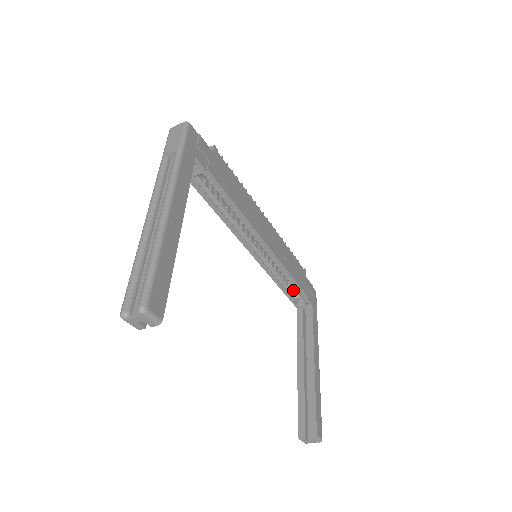
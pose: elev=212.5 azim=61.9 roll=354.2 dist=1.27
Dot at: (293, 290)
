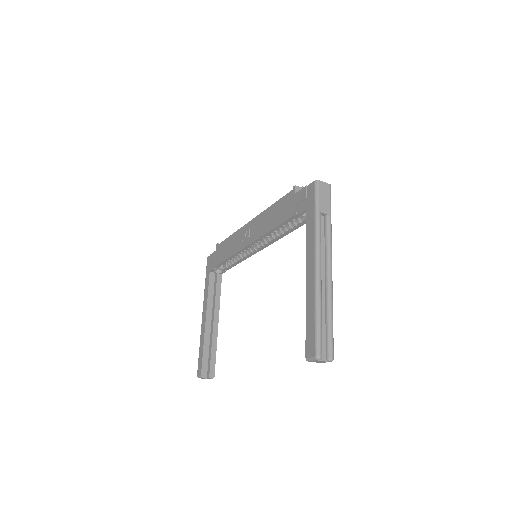
Dot at: occluded
